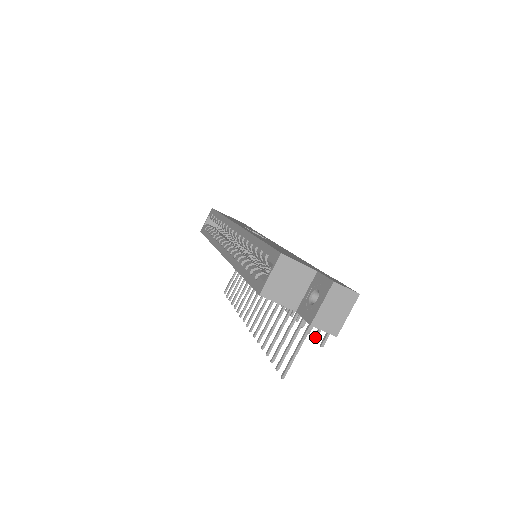
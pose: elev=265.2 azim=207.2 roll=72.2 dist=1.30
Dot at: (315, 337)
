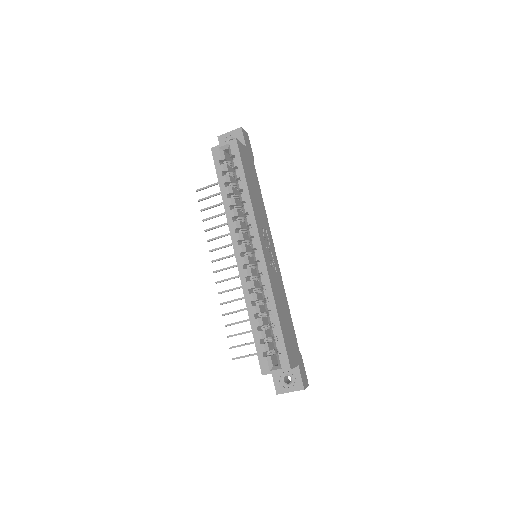
Dot at: occluded
